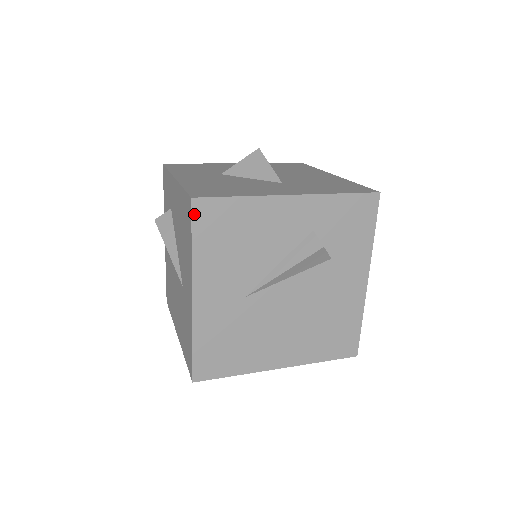
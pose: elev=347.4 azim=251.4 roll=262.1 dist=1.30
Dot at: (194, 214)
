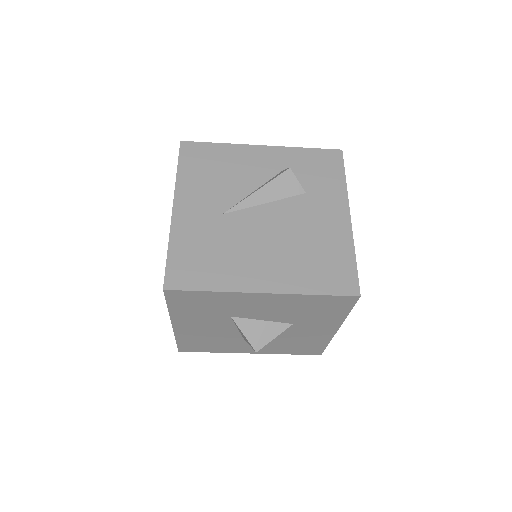
Dot at: (181, 151)
